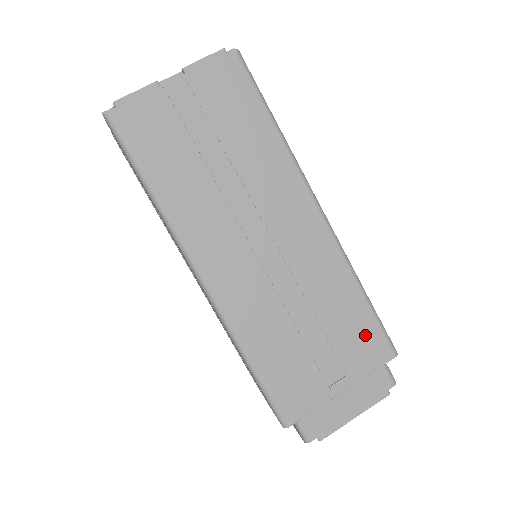
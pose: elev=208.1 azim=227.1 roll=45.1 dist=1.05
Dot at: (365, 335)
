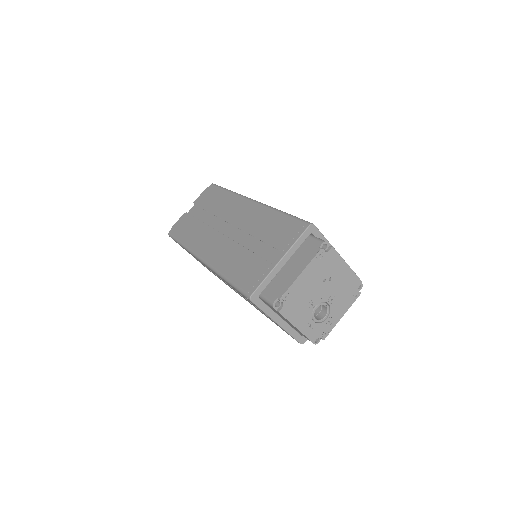
Dot at: (287, 228)
